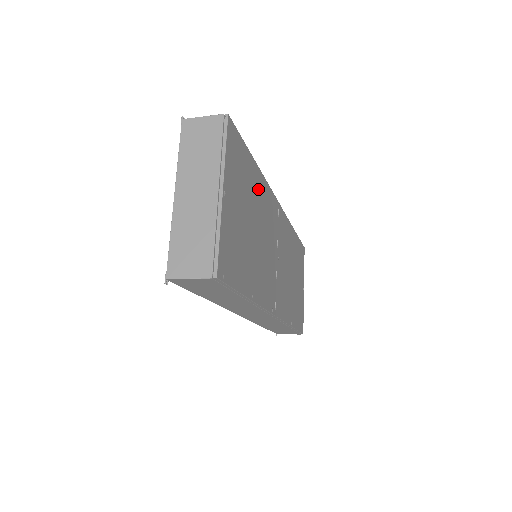
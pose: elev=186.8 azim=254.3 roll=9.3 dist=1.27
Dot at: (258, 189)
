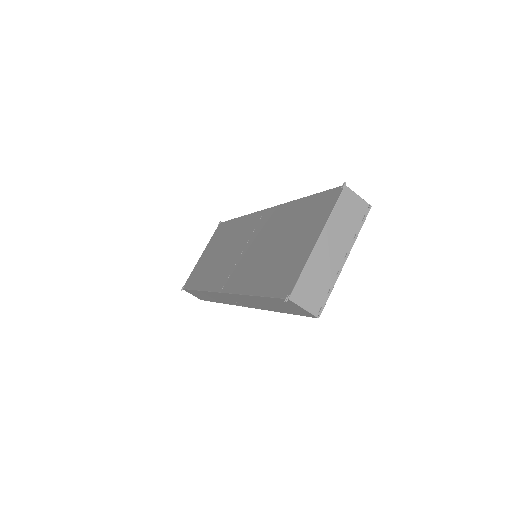
Dot at: occluded
